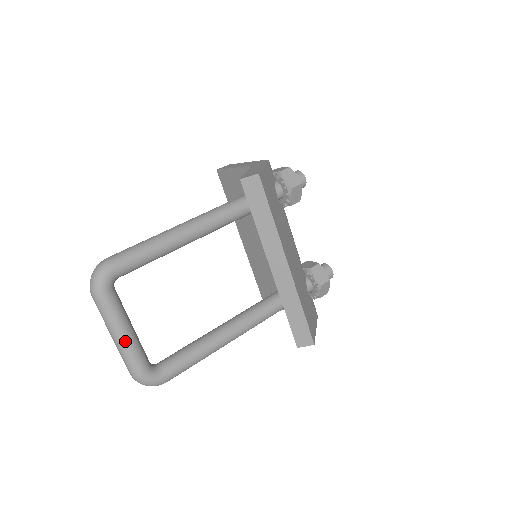
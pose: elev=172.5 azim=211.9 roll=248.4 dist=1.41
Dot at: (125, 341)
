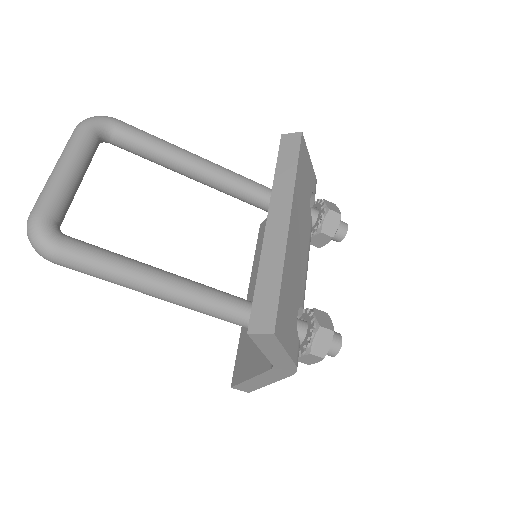
Dot at: (62, 173)
